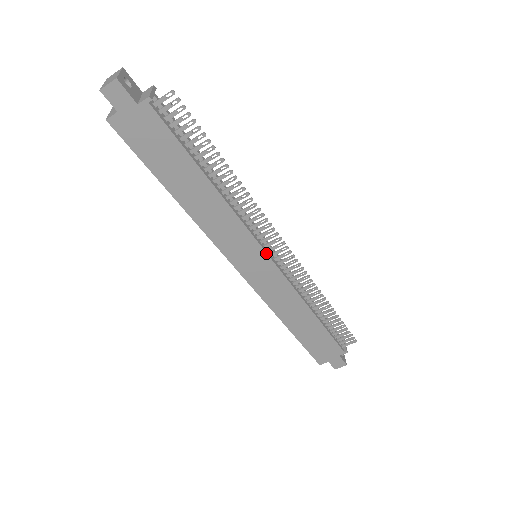
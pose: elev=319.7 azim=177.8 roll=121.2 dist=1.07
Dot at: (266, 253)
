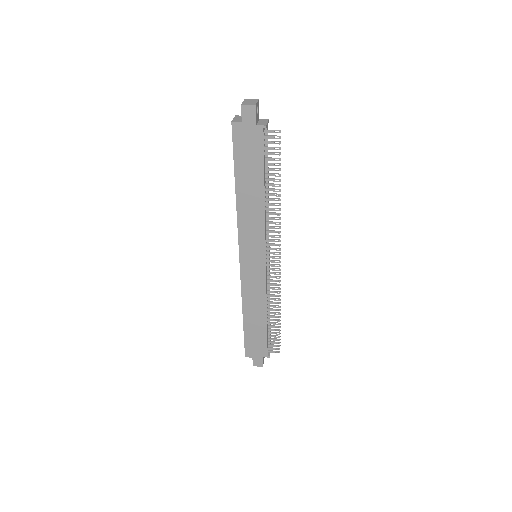
Dot at: (265, 257)
